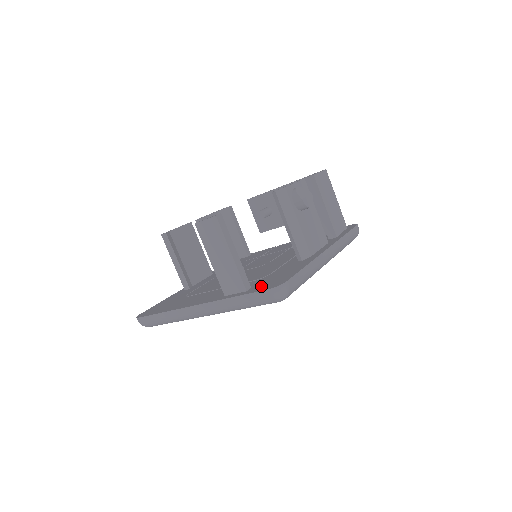
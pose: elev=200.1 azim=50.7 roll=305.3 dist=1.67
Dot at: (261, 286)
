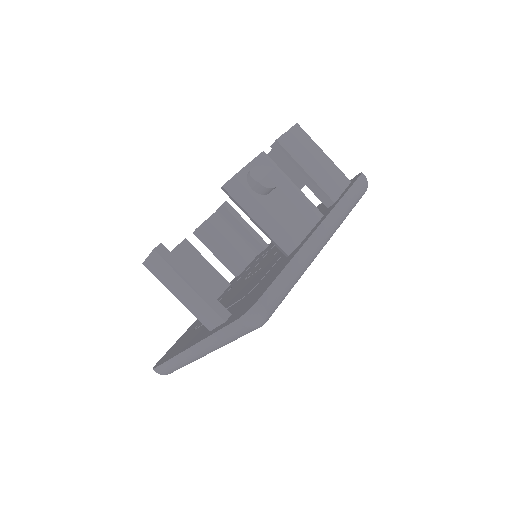
Dot at: (237, 312)
